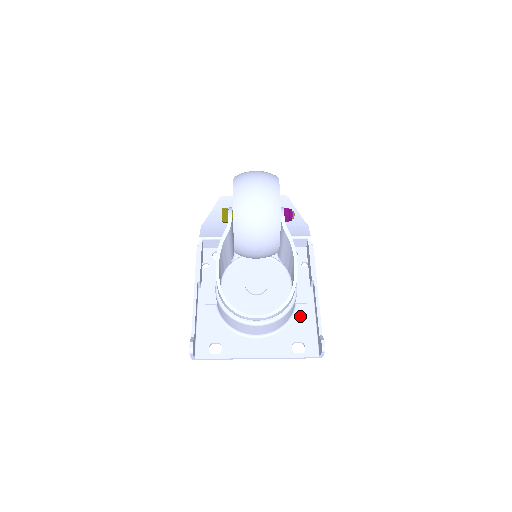
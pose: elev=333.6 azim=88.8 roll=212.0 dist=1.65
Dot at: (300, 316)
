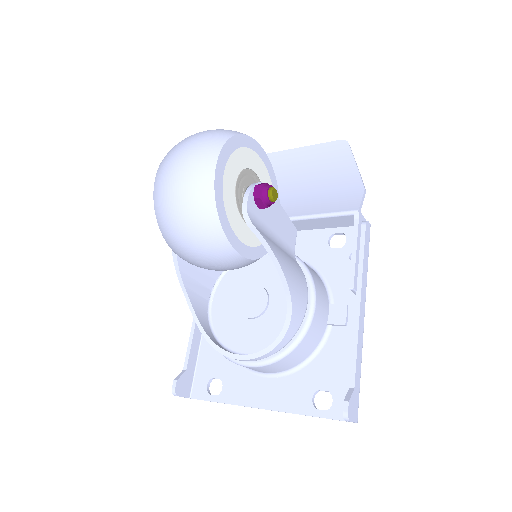
Dot at: (333, 346)
